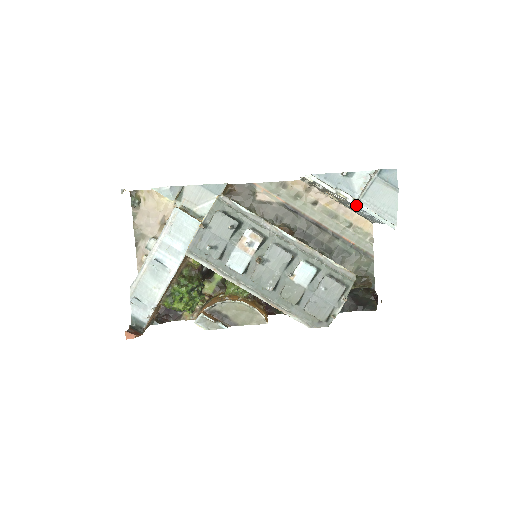
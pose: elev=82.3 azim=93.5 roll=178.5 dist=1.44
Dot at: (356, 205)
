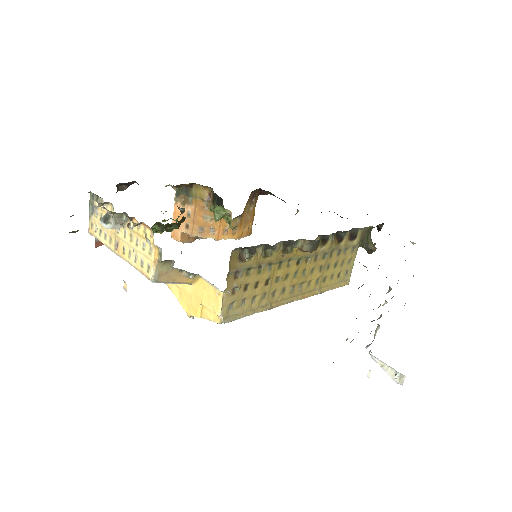
Dot at: occluded
